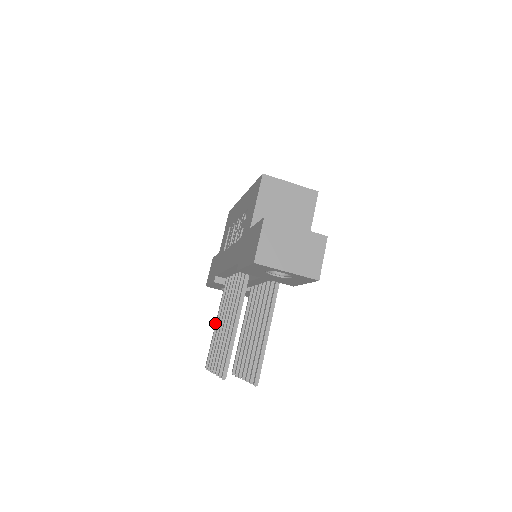
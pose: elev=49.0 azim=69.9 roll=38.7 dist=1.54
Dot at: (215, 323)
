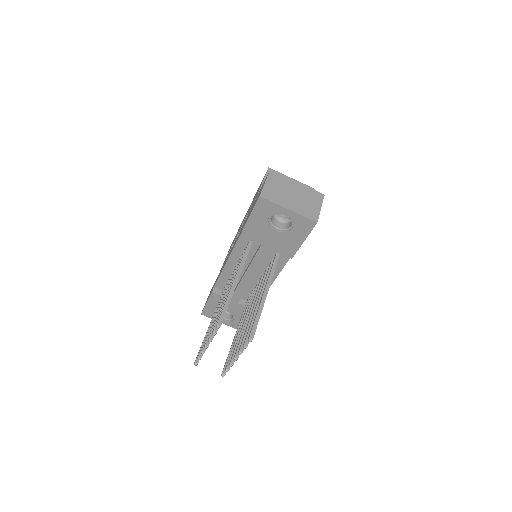
Dot at: occluded
